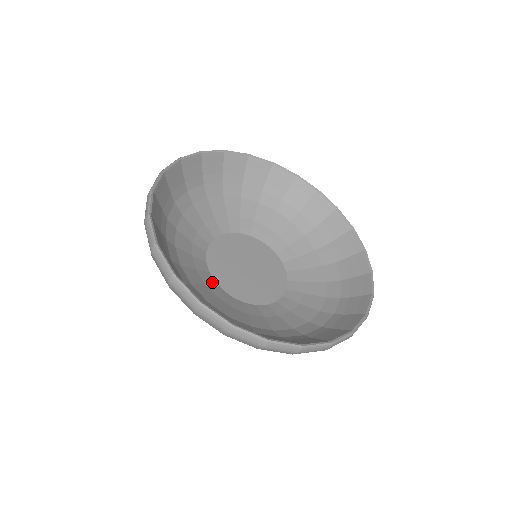
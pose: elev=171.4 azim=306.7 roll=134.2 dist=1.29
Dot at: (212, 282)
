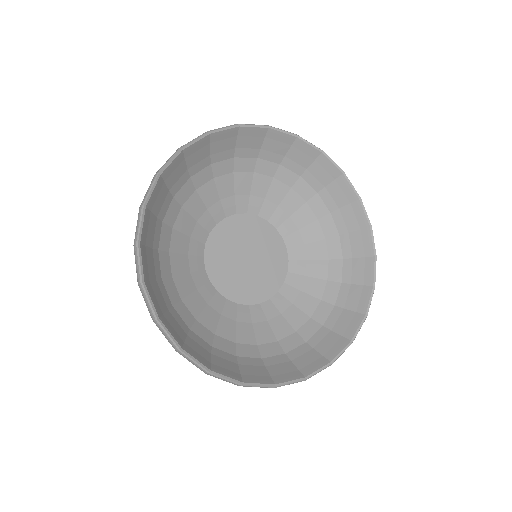
Dot at: (206, 283)
